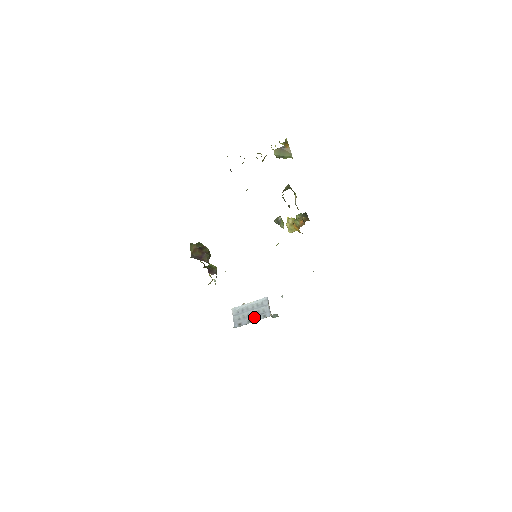
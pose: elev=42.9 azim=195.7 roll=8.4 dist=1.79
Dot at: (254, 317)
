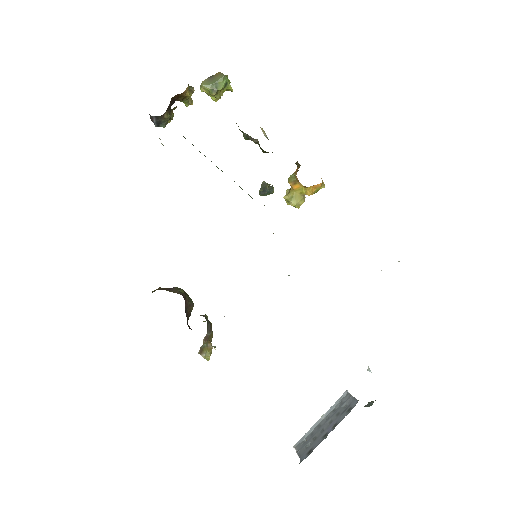
Dot at: (332, 424)
